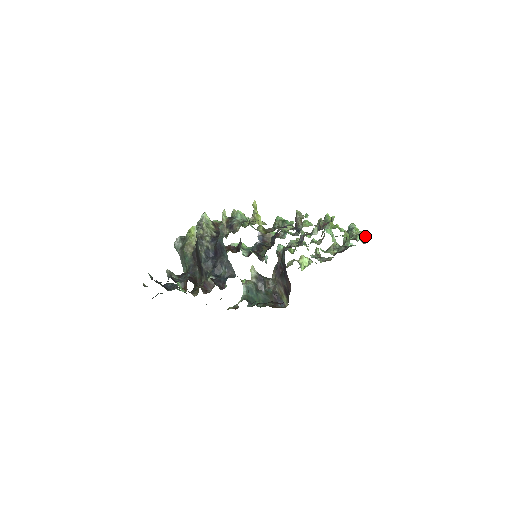
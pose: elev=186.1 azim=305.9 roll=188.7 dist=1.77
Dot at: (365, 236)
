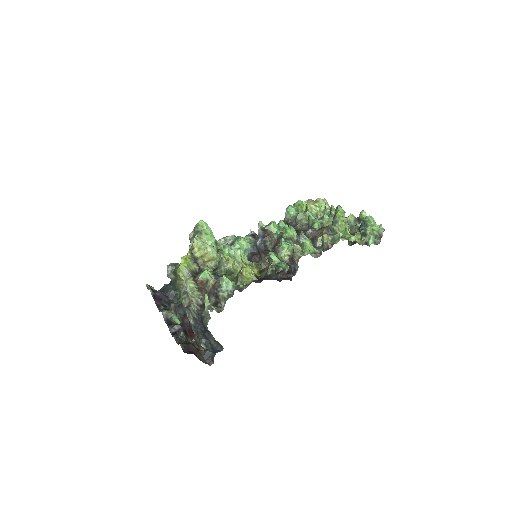
Dot at: (381, 233)
